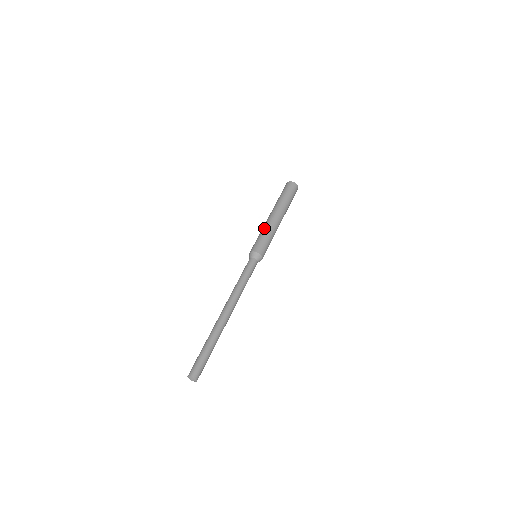
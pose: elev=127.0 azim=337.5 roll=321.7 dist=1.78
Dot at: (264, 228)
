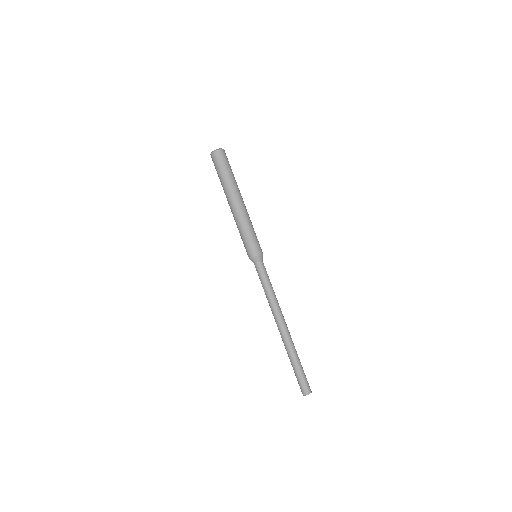
Dot at: (239, 226)
